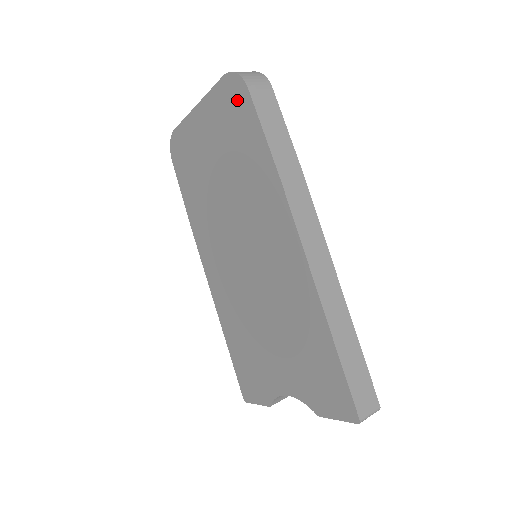
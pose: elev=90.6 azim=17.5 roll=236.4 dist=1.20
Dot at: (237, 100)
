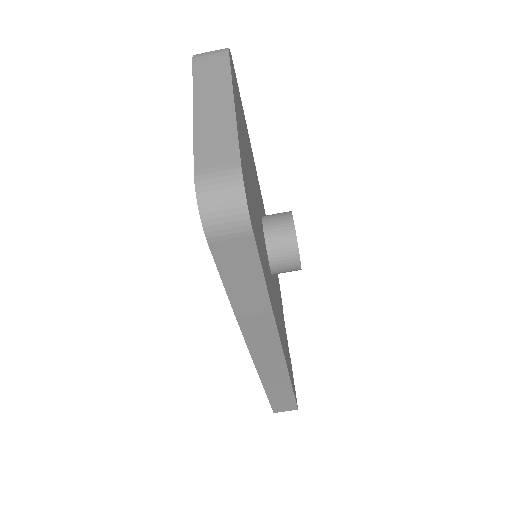
Dot at: occluded
